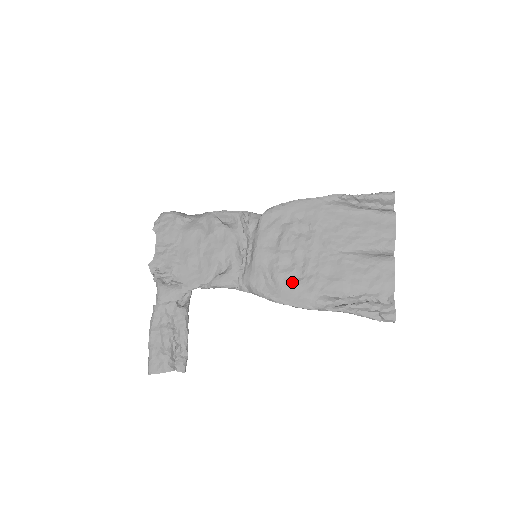
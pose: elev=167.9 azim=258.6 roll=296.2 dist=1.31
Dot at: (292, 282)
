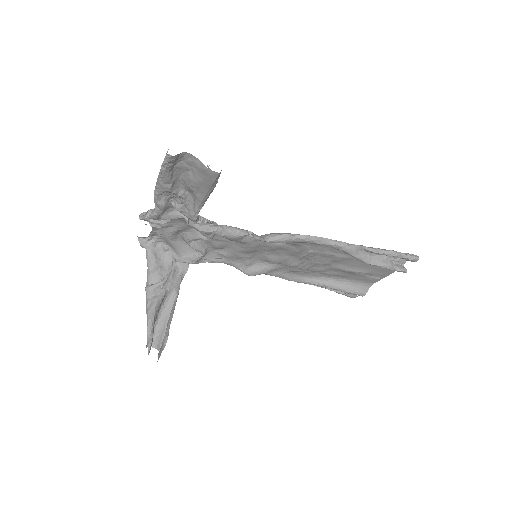
Dot at: (306, 245)
